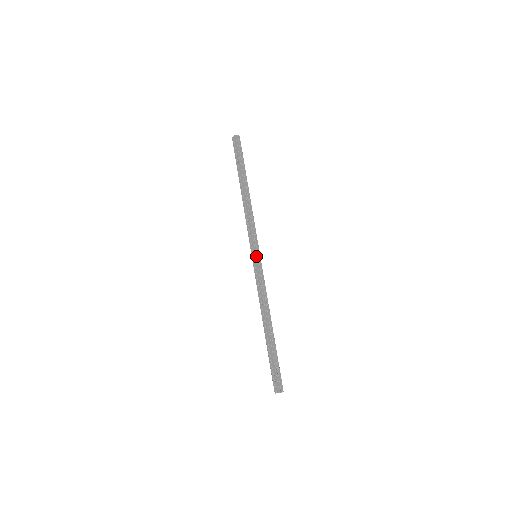
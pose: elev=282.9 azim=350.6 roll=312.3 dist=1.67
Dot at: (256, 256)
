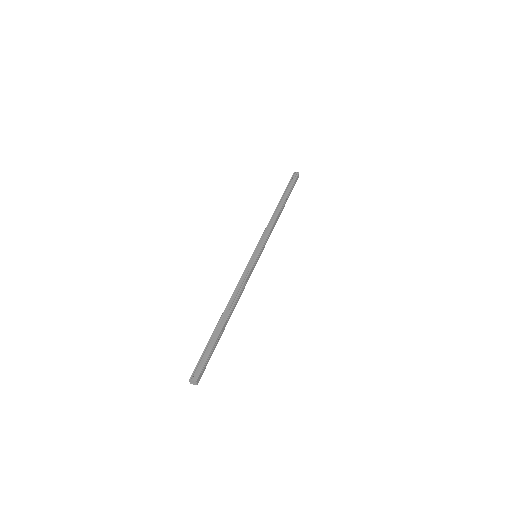
Dot at: (252, 254)
